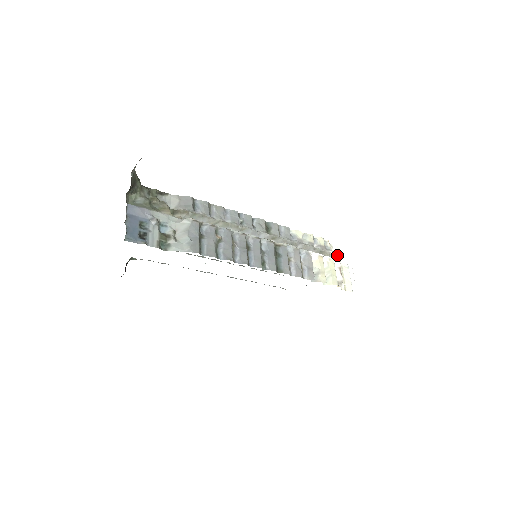
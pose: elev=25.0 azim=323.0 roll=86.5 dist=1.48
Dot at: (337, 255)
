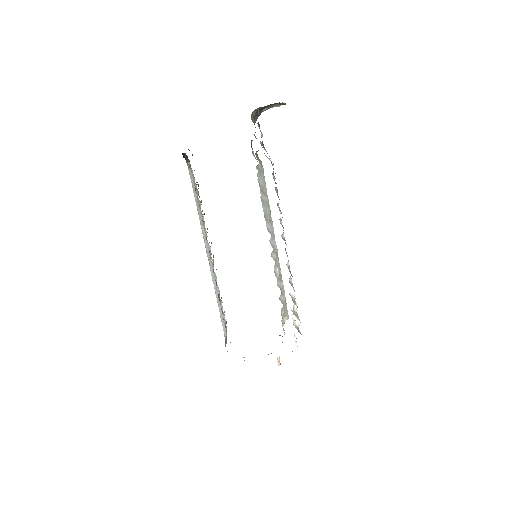
Dot at: (284, 334)
